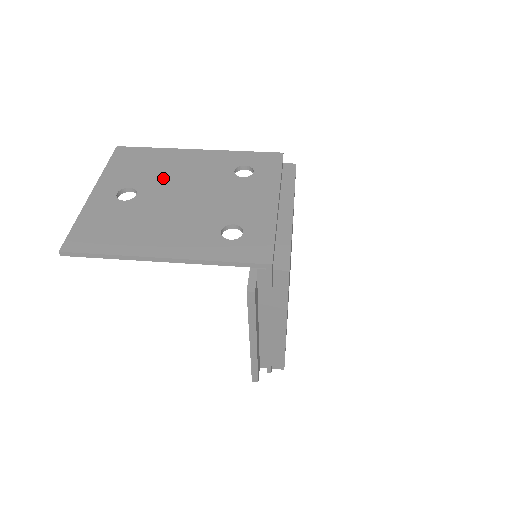
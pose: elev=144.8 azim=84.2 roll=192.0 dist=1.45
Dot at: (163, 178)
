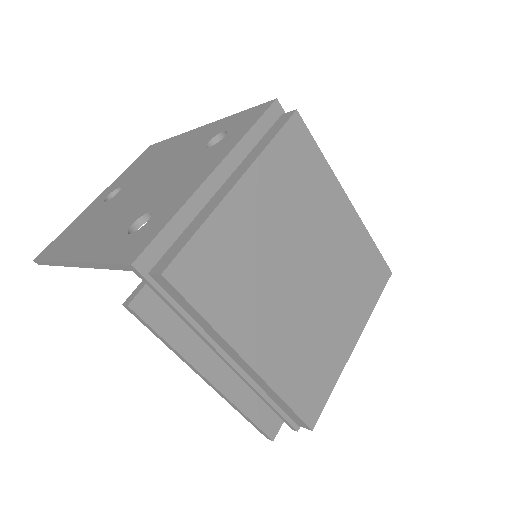
Dot at: (149, 169)
